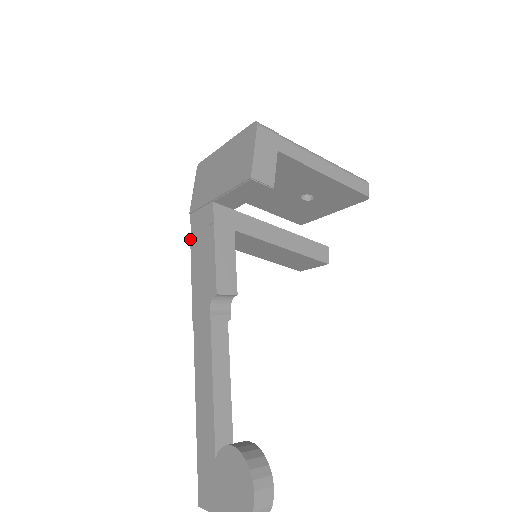
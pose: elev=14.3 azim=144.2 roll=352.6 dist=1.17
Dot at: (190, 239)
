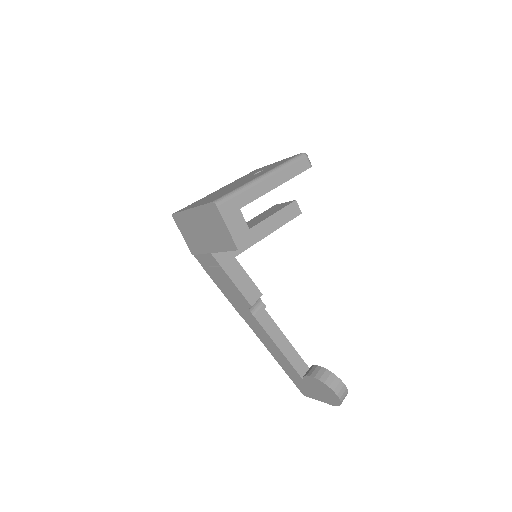
Dot at: occluded
